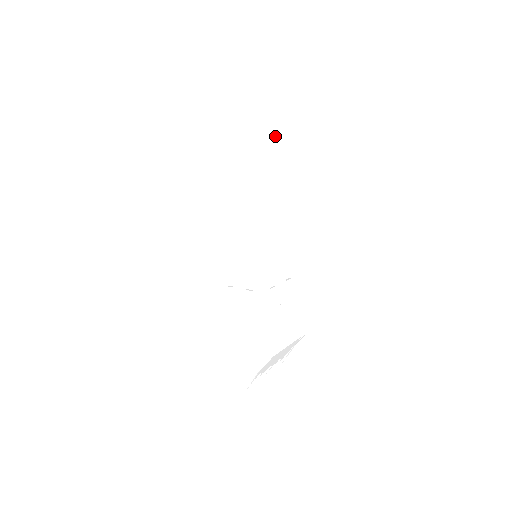
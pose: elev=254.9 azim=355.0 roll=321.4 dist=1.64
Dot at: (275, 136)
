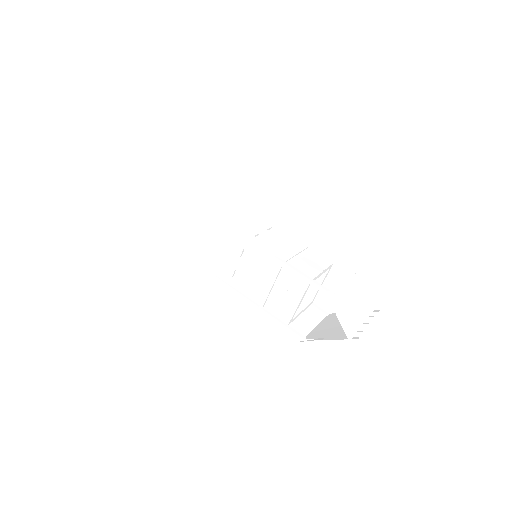
Dot at: (183, 174)
